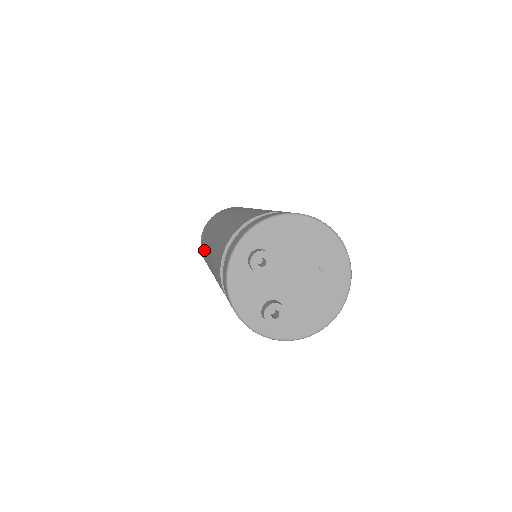
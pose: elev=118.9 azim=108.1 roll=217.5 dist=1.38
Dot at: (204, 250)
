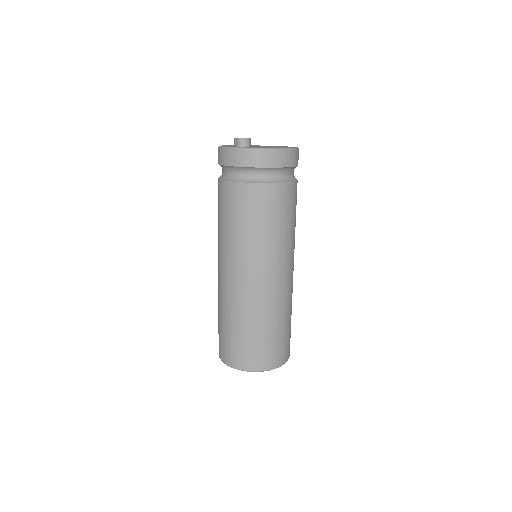
Dot at: occluded
